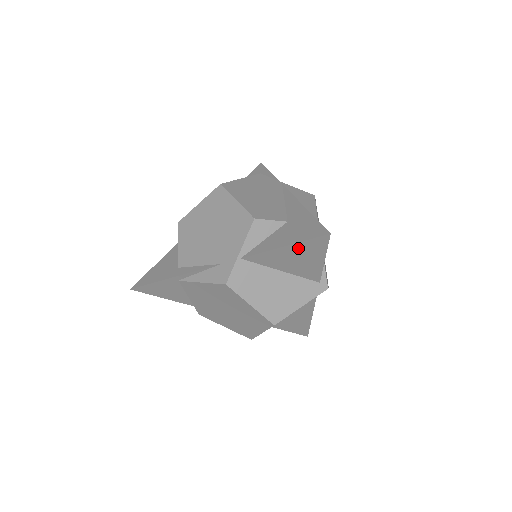
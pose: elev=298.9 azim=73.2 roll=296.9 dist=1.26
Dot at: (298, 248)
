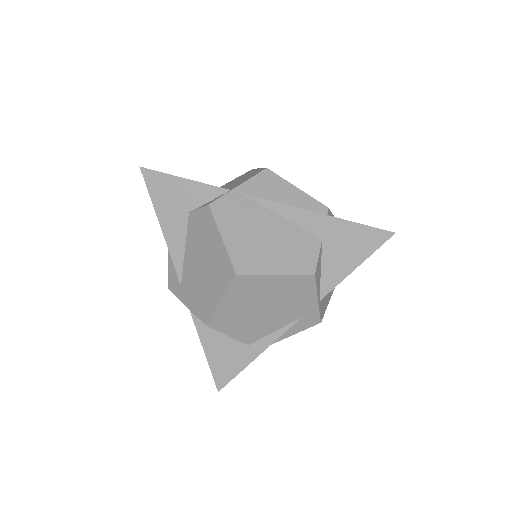
Dot at: (362, 256)
